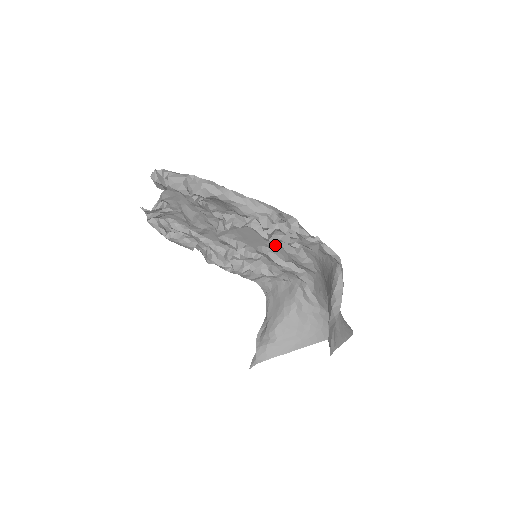
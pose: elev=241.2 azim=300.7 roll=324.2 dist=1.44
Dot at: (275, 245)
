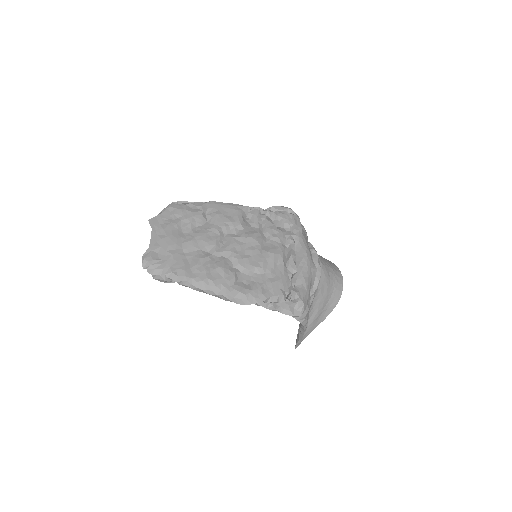
Dot at: (268, 258)
